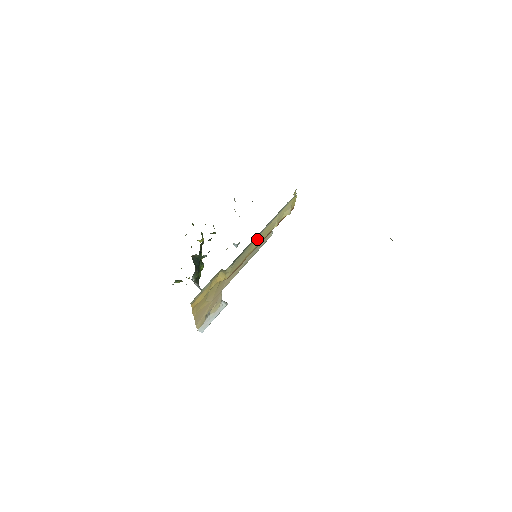
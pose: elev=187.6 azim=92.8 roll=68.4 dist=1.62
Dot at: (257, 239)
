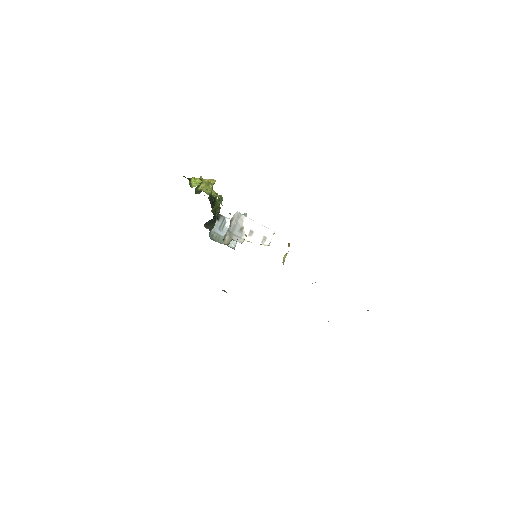
Dot at: occluded
